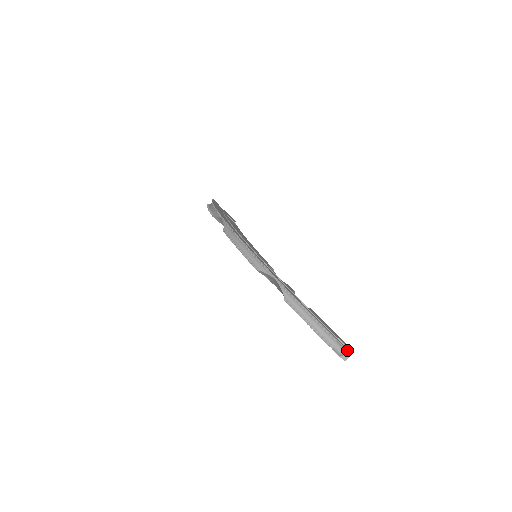
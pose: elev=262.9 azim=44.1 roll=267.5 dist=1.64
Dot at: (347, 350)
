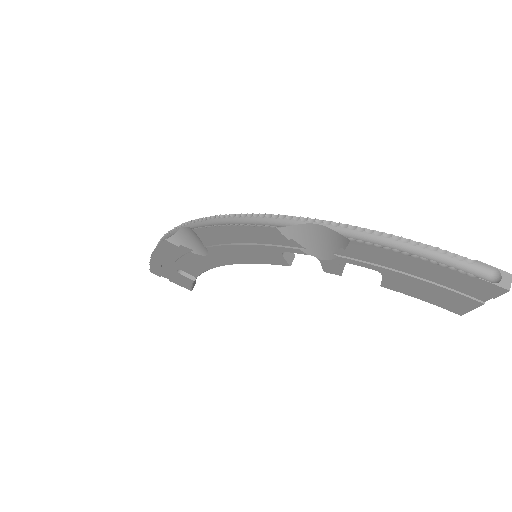
Dot at: (500, 270)
